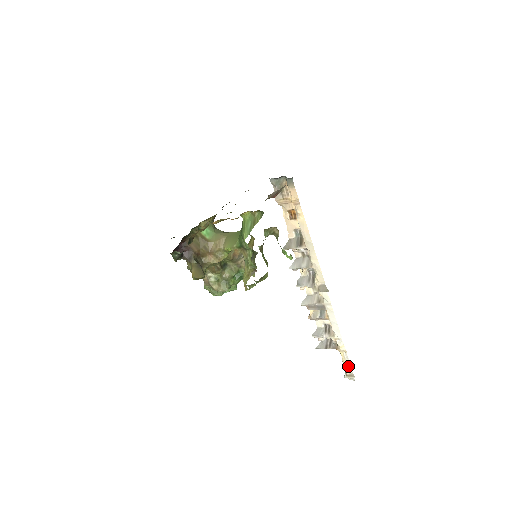
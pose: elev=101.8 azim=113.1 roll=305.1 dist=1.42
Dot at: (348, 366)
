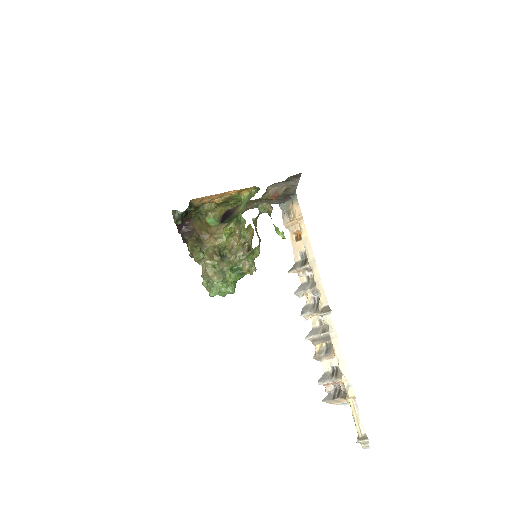
Dot at: (360, 423)
